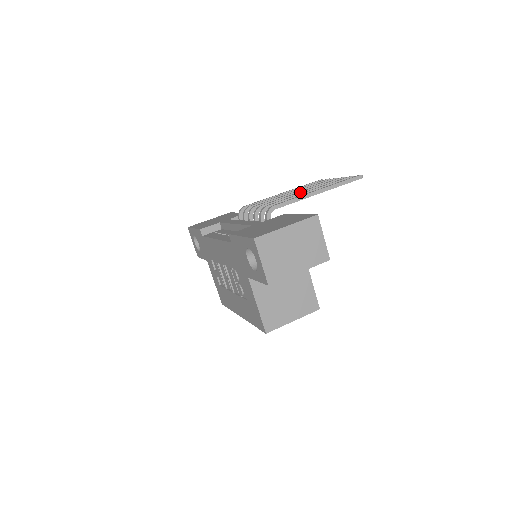
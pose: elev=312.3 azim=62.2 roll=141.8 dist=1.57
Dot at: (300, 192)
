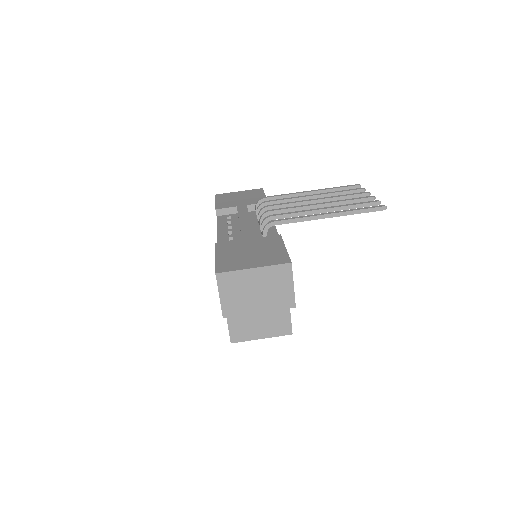
Dot at: (317, 204)
